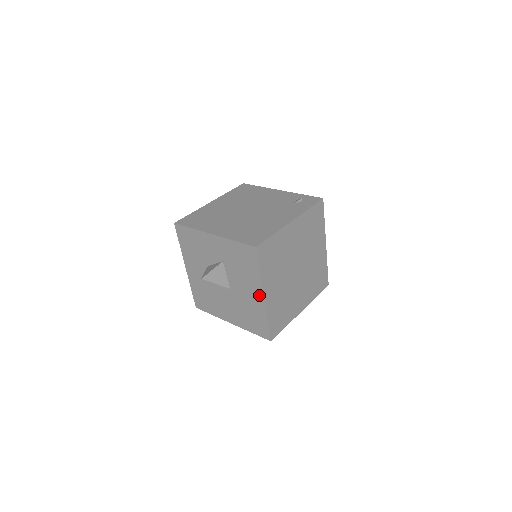
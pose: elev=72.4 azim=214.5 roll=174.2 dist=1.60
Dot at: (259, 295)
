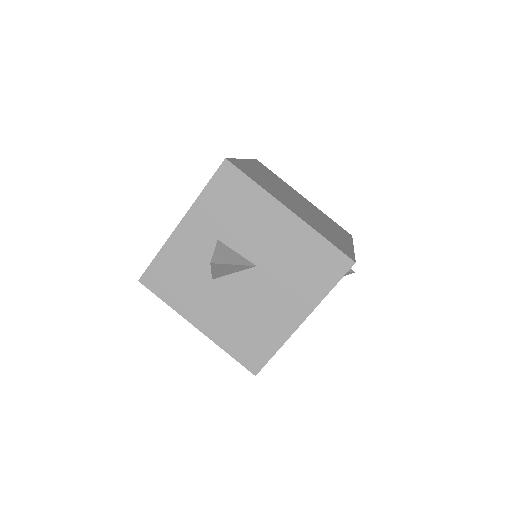
Dot at: (284, 216)
